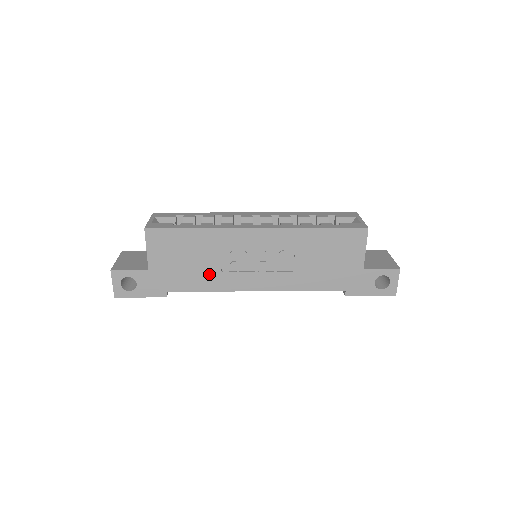
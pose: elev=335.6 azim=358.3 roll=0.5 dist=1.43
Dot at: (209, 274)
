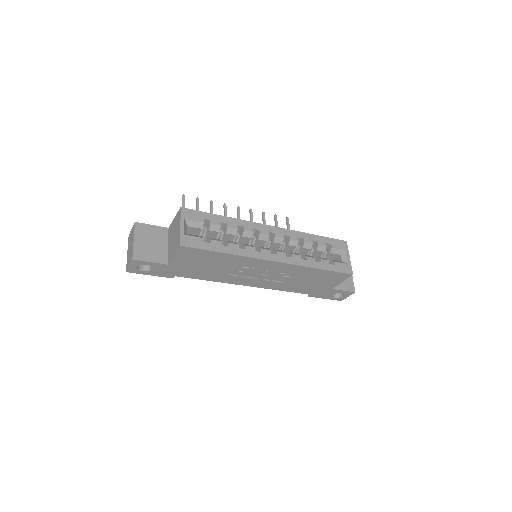
Dot at: (218, 274)
